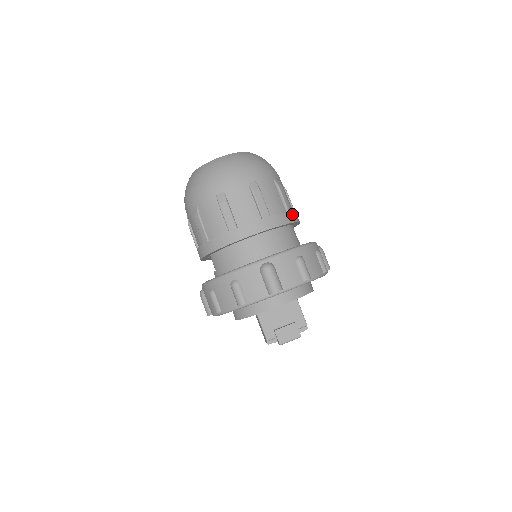
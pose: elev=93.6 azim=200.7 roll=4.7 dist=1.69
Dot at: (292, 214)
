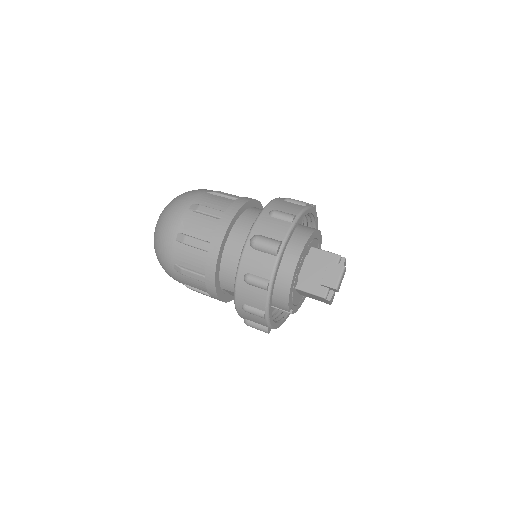
Dot at: (242, 198)
